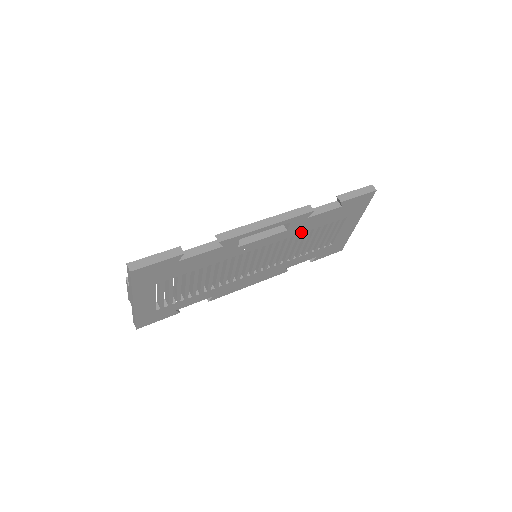
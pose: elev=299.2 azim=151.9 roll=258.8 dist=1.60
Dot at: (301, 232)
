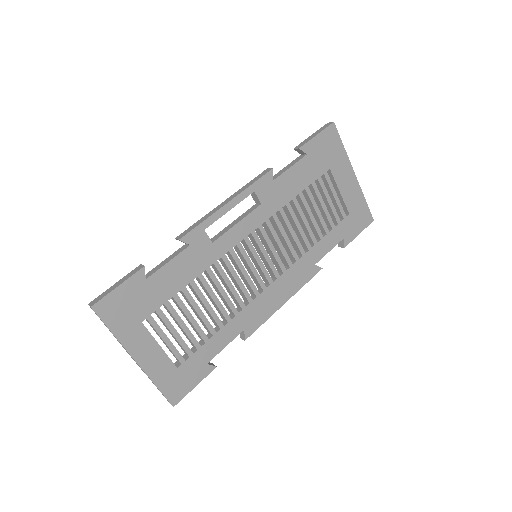
Dot at: (284, 203)
